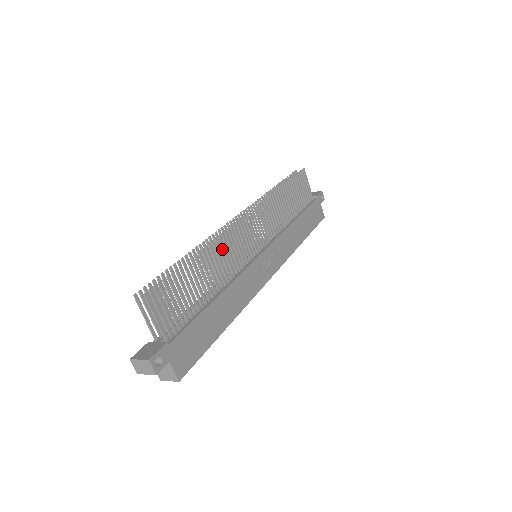
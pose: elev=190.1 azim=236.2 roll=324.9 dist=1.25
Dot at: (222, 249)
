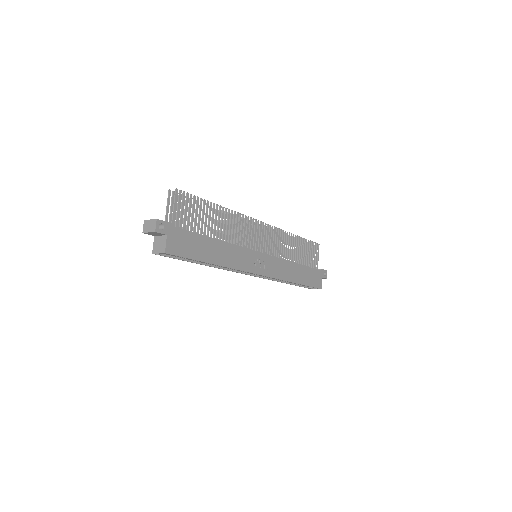
Dot at: occluded
